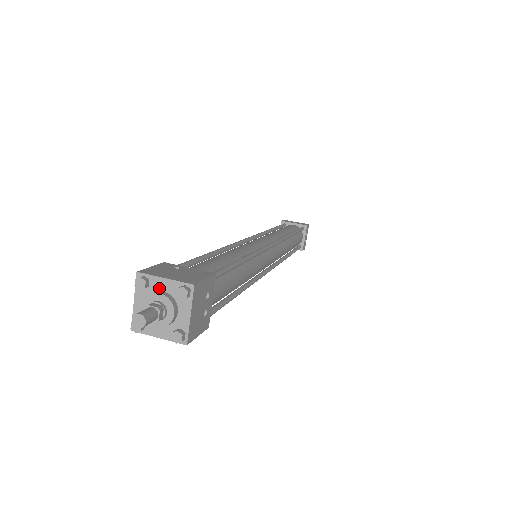
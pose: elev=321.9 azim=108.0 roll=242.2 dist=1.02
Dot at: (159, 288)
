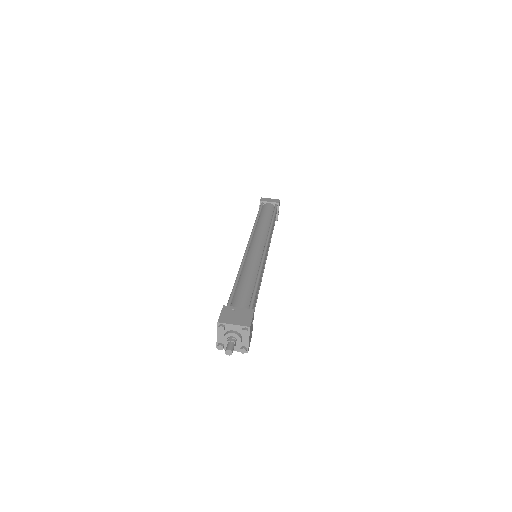
Dot at: (231, 329)
